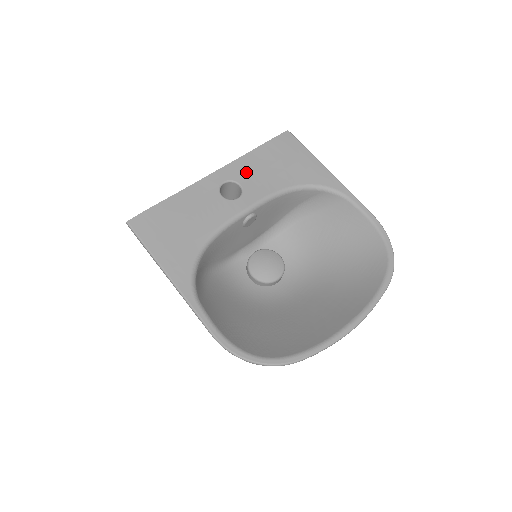
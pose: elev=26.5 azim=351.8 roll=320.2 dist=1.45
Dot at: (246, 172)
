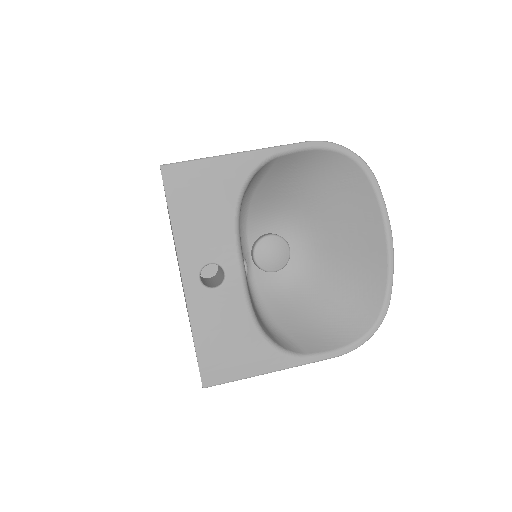
Dot at: (197, 249)
